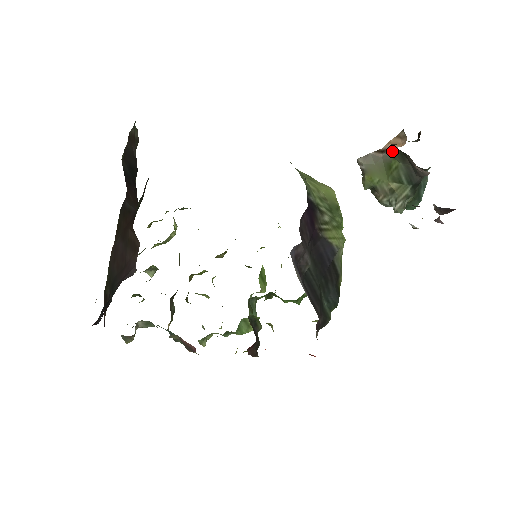
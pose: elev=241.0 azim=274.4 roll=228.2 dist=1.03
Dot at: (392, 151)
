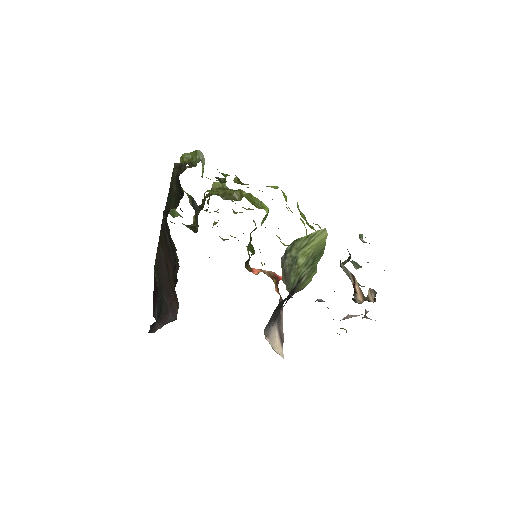
Dot at: (354, 296)
